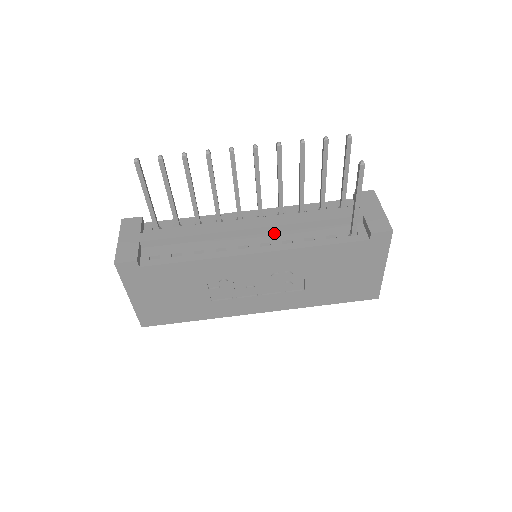
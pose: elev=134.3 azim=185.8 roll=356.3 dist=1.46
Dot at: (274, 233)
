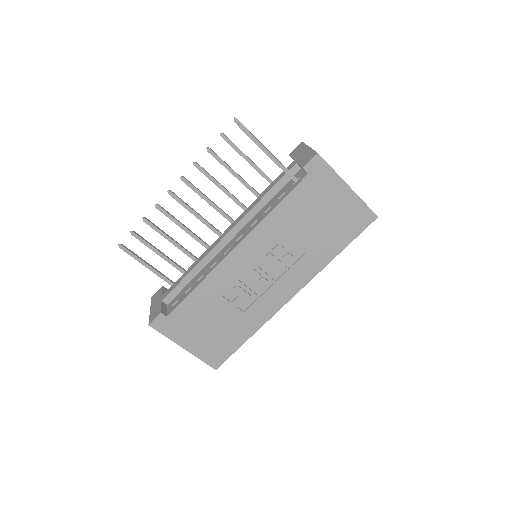
Dot at: (245, 226)
